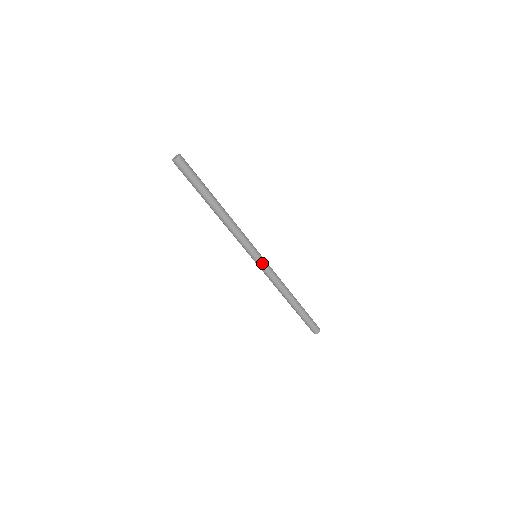
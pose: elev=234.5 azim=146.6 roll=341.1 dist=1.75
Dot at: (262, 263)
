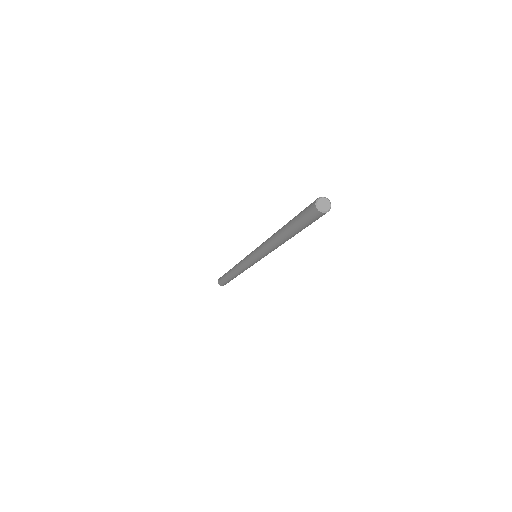
Dot at: occluded
